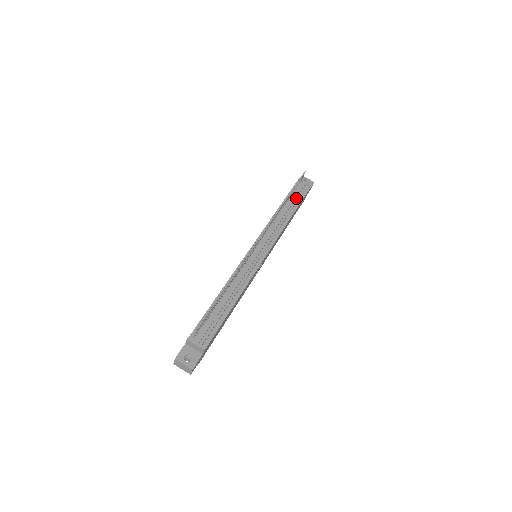
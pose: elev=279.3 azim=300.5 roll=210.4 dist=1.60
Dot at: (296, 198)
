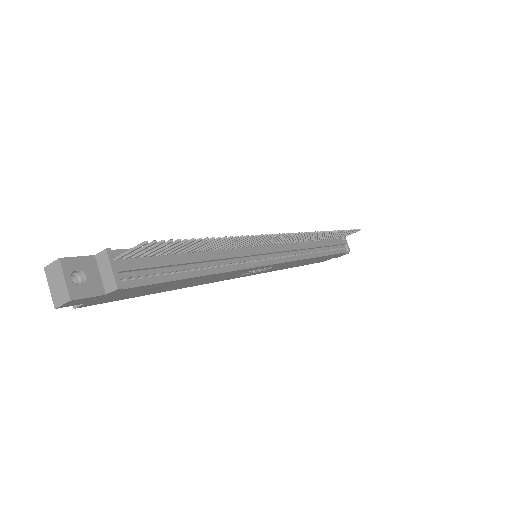
Dot at: (331, 246)
